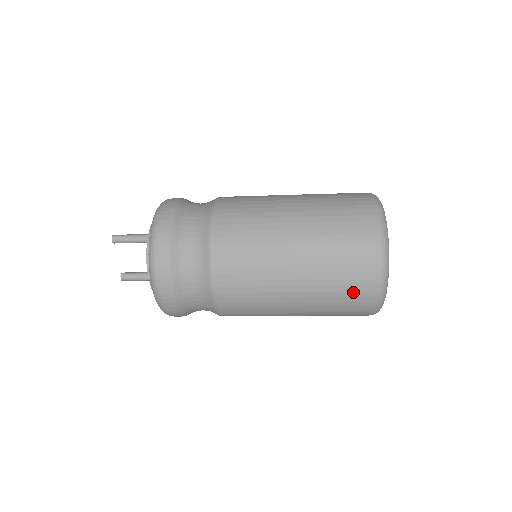
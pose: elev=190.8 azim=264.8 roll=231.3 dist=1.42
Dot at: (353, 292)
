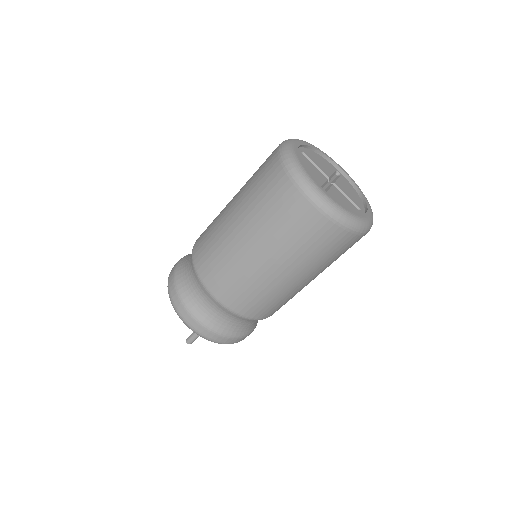
Dot at: (269, 185)
